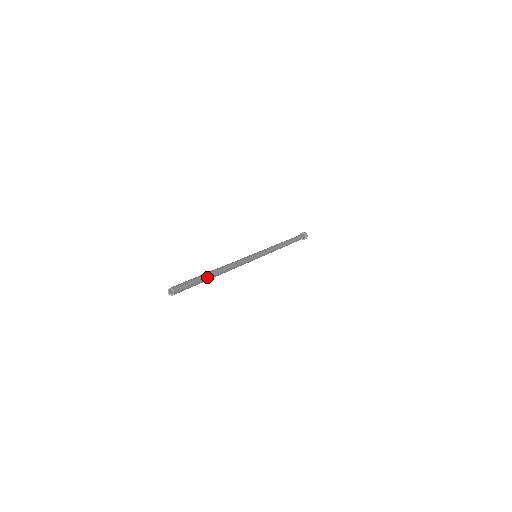
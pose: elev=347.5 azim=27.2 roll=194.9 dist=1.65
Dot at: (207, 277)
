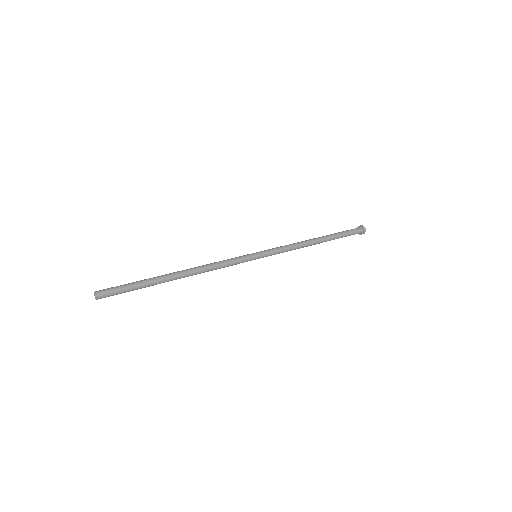
Dot at: (156, 280)
